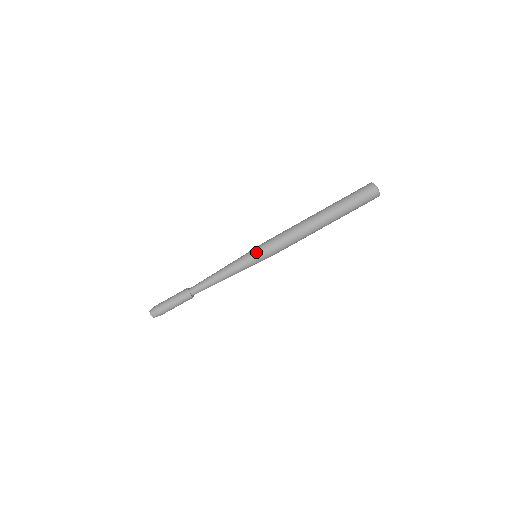
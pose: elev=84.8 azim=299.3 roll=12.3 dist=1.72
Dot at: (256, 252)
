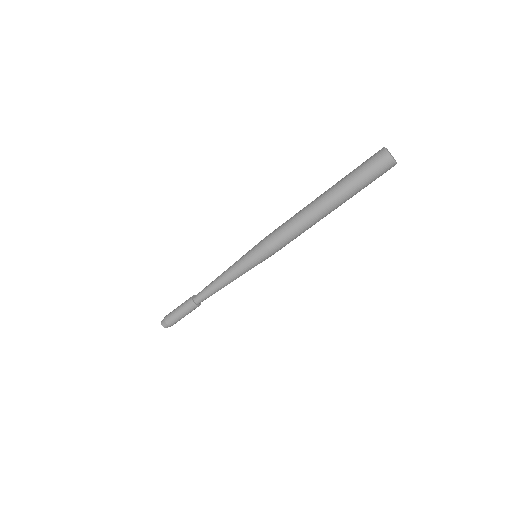
Dot at: (255, 257)
